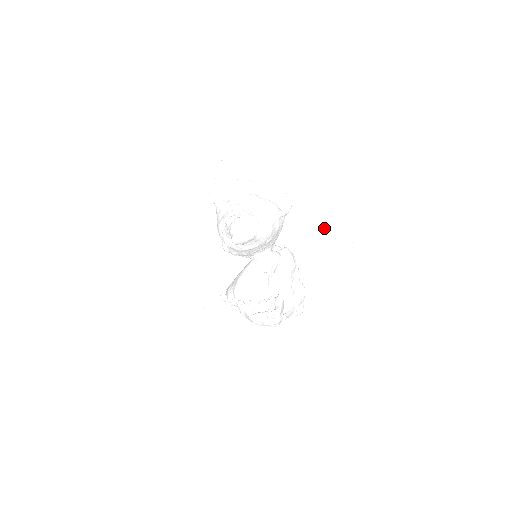
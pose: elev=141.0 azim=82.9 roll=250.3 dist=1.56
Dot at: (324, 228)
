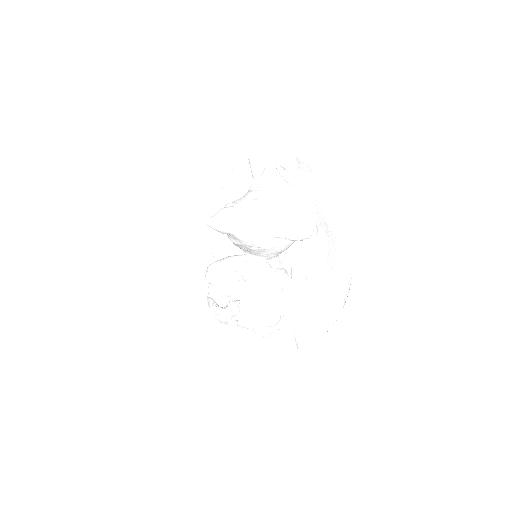
Dot at: (325, 281)
